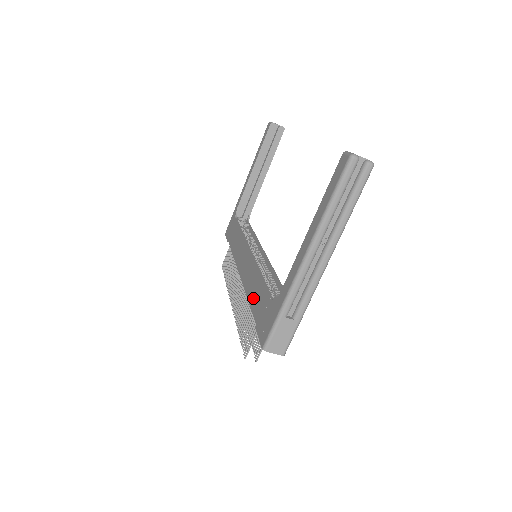
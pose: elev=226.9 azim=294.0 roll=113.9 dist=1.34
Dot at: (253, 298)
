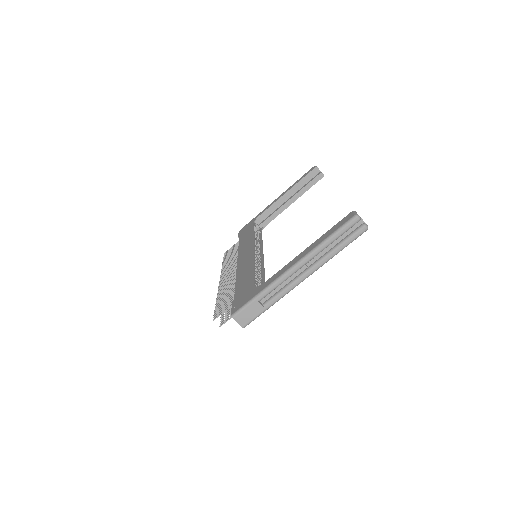
Dot at: (240, 282)
